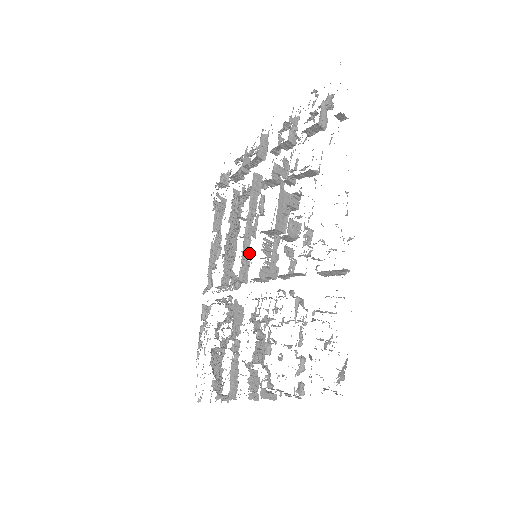
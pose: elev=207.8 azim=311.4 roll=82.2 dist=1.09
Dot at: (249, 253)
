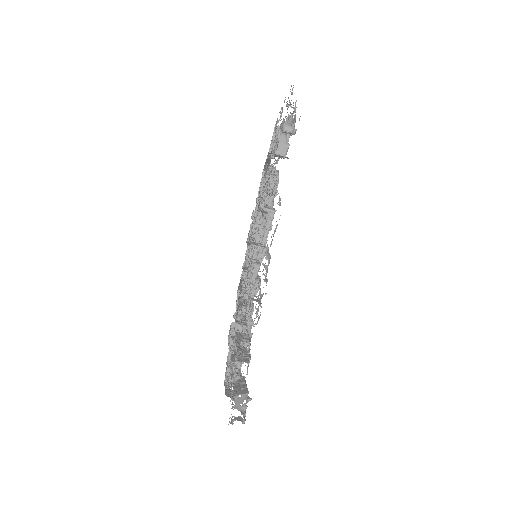
Dot at: occluded
